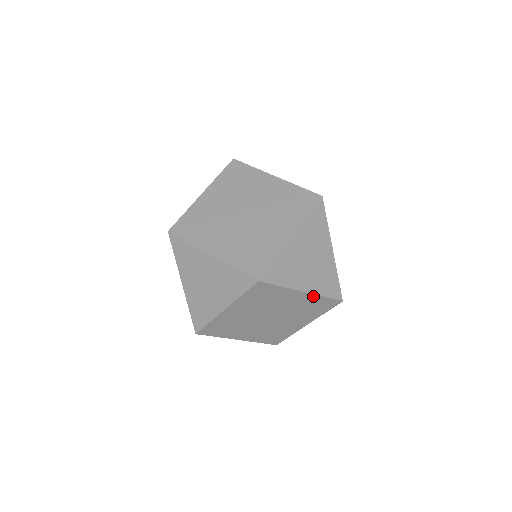
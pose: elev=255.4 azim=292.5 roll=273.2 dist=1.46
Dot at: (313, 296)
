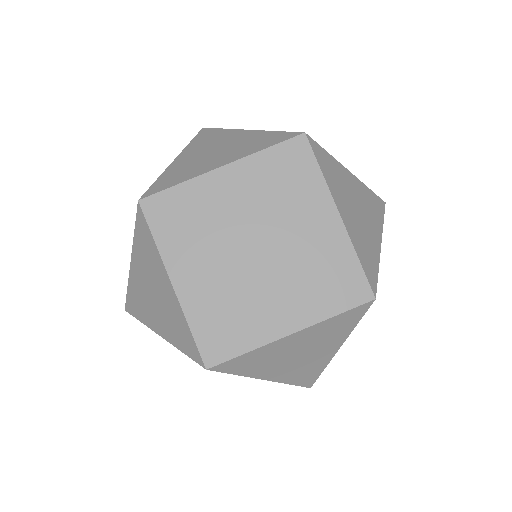
Dot at: occluded
